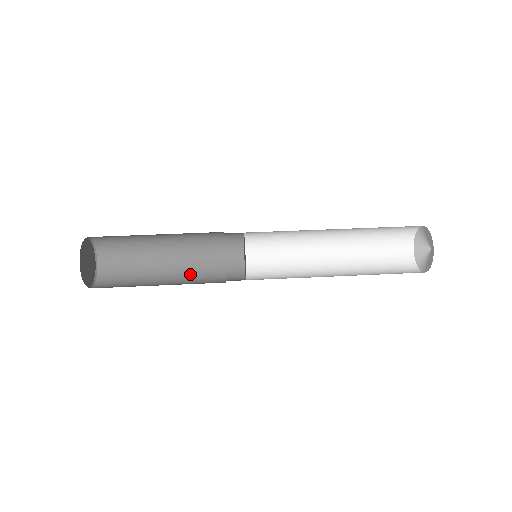
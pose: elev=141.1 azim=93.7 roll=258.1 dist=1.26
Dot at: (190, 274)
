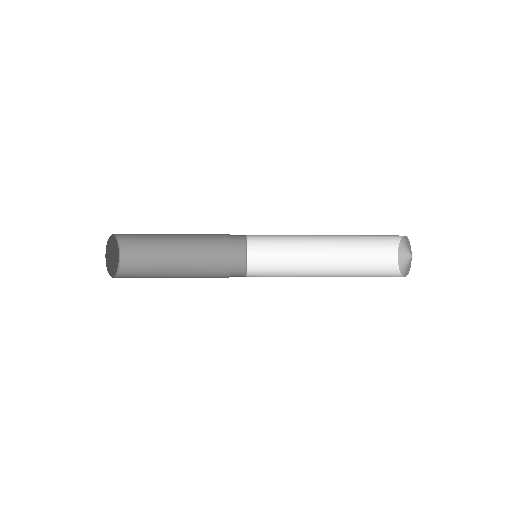
Dot at: (200, 256)
